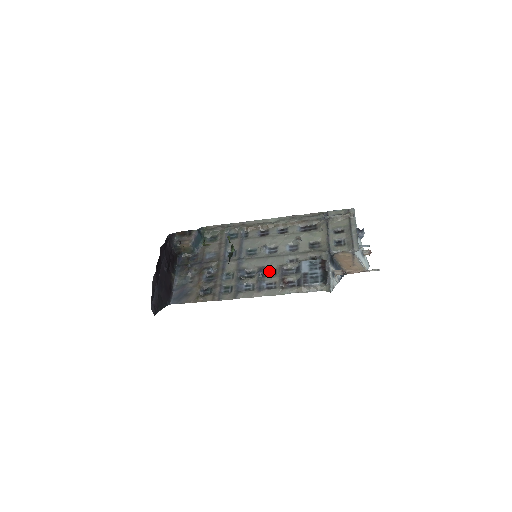
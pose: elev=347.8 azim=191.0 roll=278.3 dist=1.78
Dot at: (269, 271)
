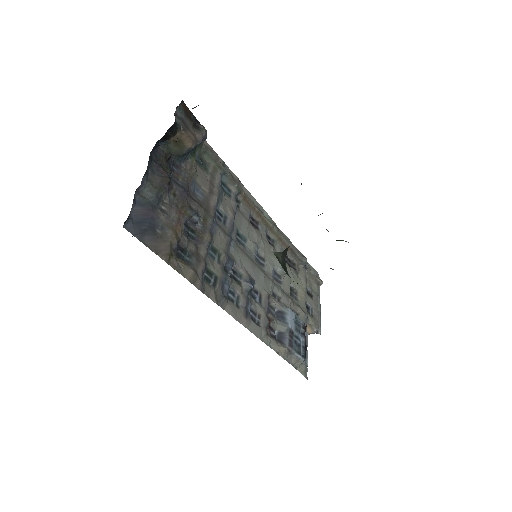
Dot at: (254, 290)
